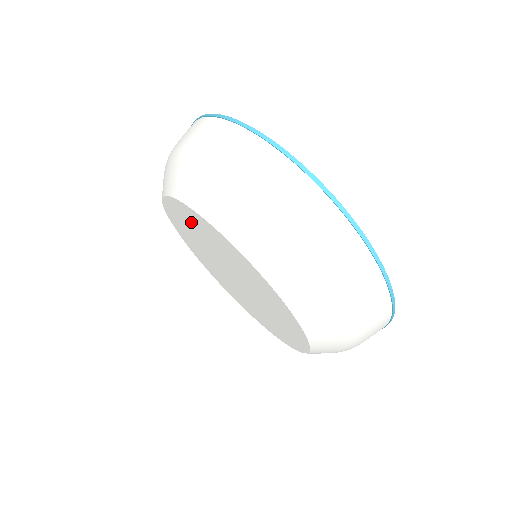
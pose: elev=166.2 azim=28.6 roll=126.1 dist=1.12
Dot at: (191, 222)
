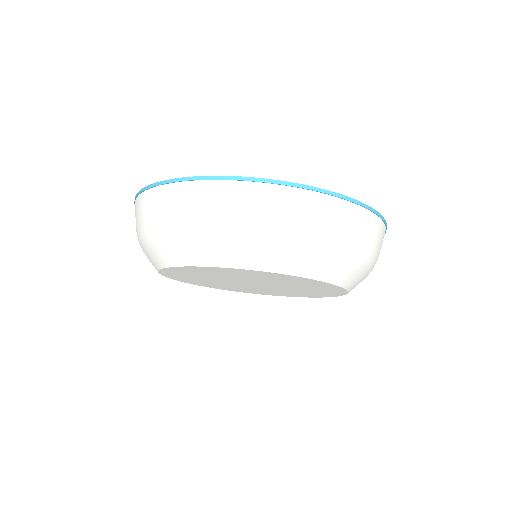
Dot at: (188, 278)
